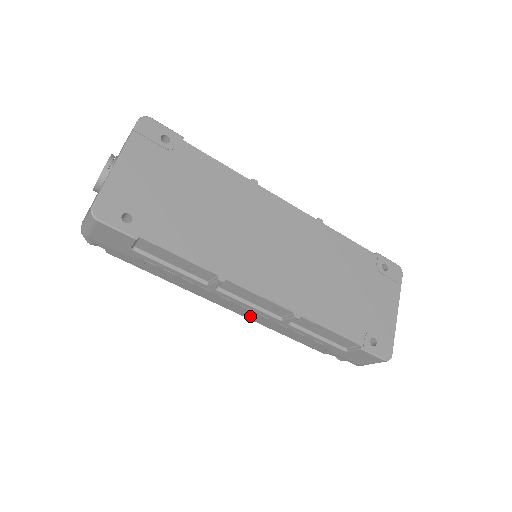
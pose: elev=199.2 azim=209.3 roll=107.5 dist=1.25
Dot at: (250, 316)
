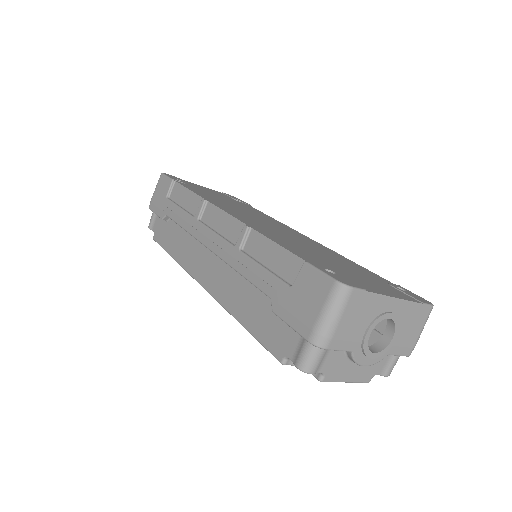
Dot at: (216, 287)
